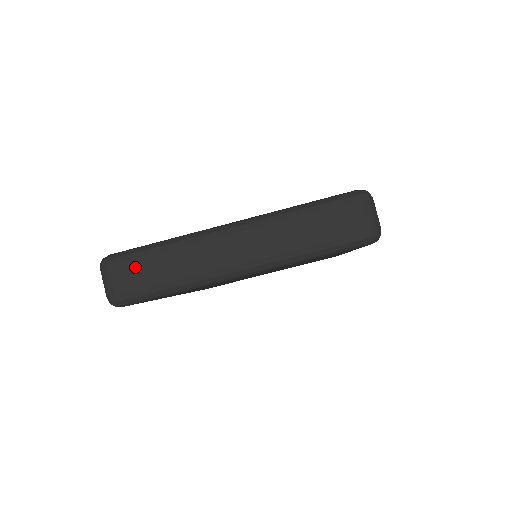
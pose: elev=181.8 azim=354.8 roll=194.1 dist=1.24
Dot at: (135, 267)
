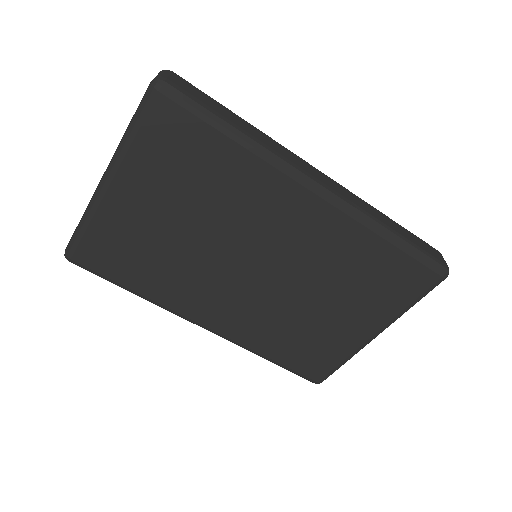
Dot at: occluded
